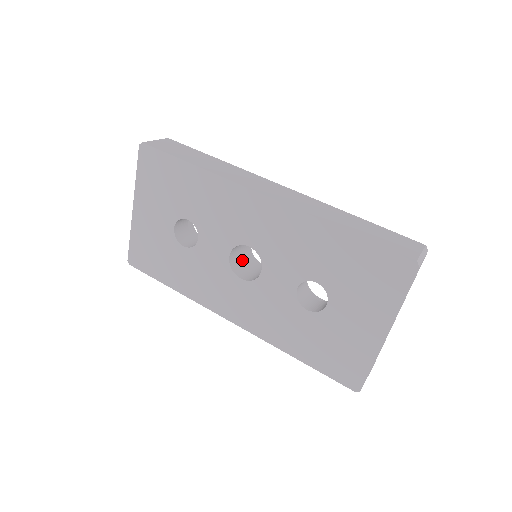
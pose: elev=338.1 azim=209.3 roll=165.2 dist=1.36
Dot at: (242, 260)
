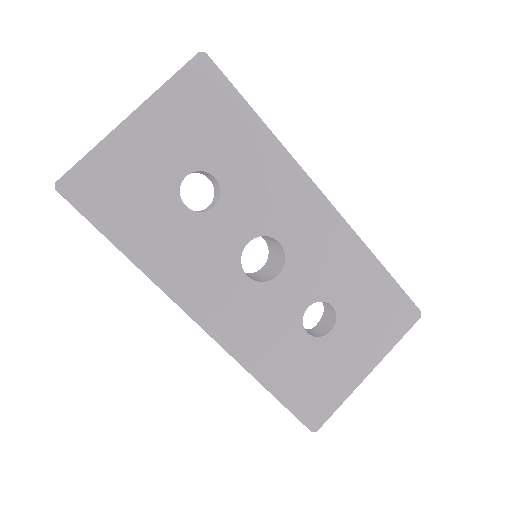
Dot at: occluded
